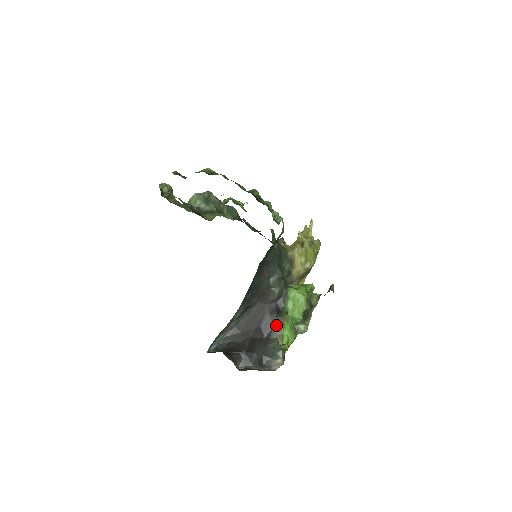
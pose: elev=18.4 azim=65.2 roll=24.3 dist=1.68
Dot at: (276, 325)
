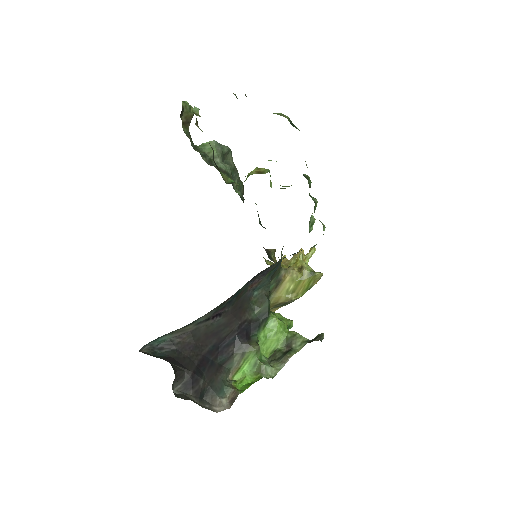
Dot at: (238, 353)
